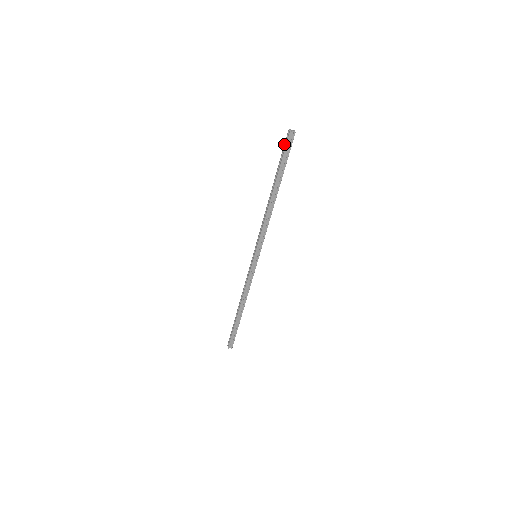
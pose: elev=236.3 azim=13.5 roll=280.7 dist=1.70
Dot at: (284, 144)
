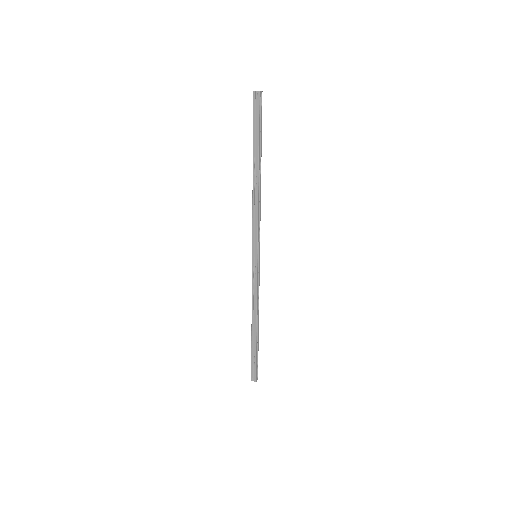
Dot at: (255, 110)
